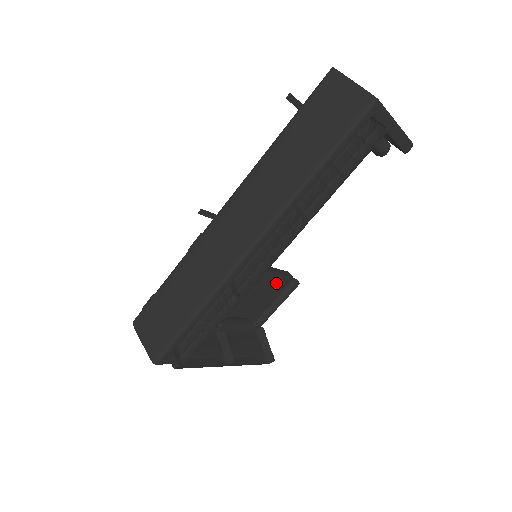
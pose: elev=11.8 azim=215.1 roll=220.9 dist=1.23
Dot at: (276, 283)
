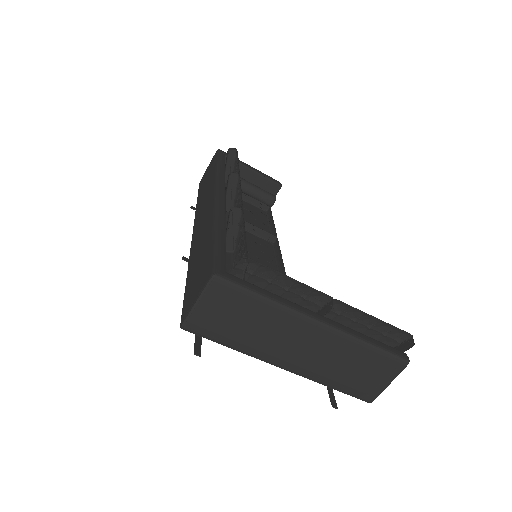
Dot at: occluded
